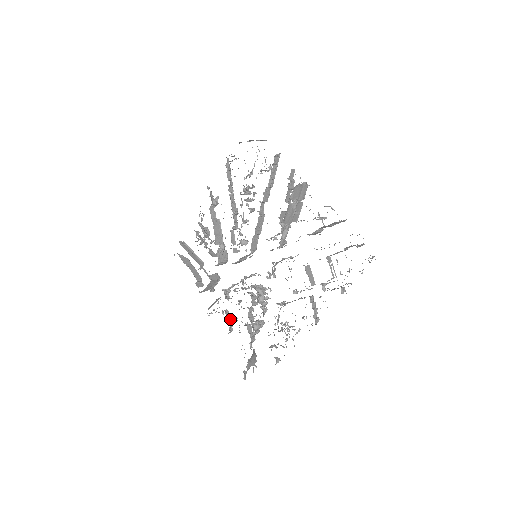
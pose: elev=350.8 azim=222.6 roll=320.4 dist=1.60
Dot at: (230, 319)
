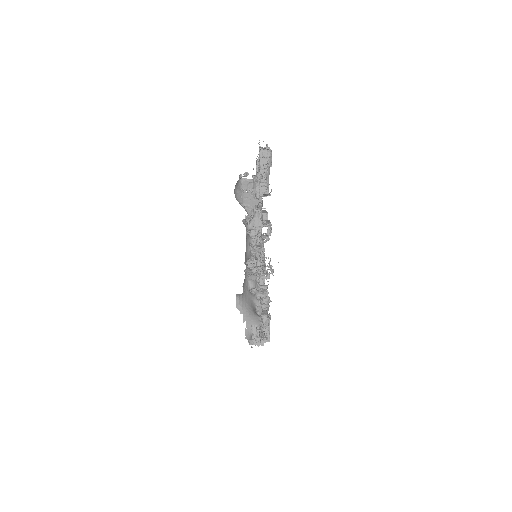
Dot at: (263, 331)
